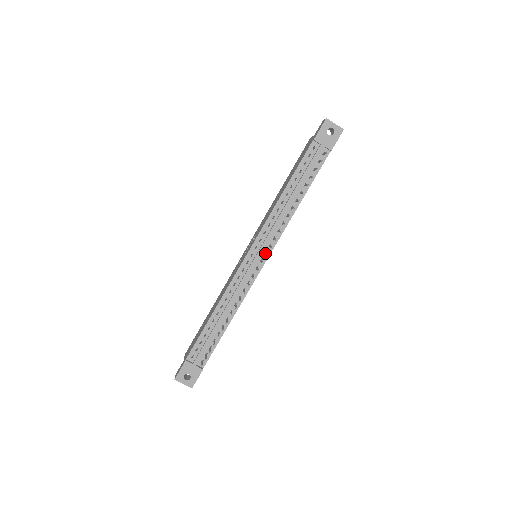
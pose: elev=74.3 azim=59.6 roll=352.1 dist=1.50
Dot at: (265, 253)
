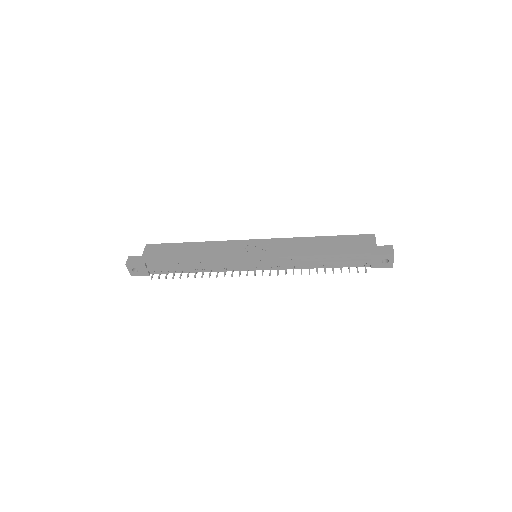
Dot at: (263, 269)
